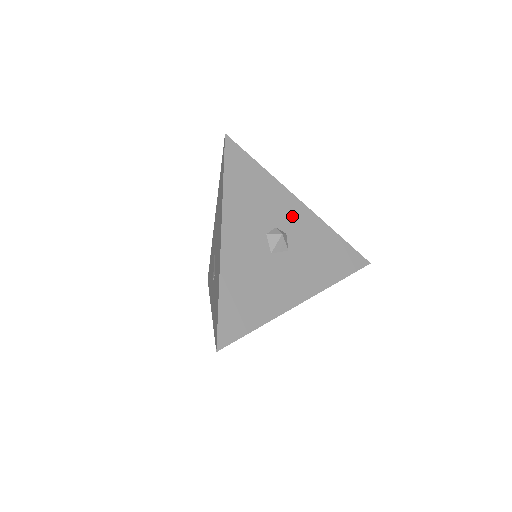
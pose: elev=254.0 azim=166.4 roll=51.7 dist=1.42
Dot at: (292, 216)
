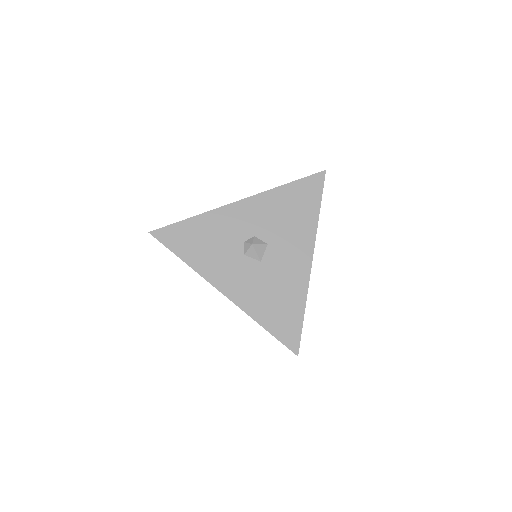
Dot at: (244, 219)
